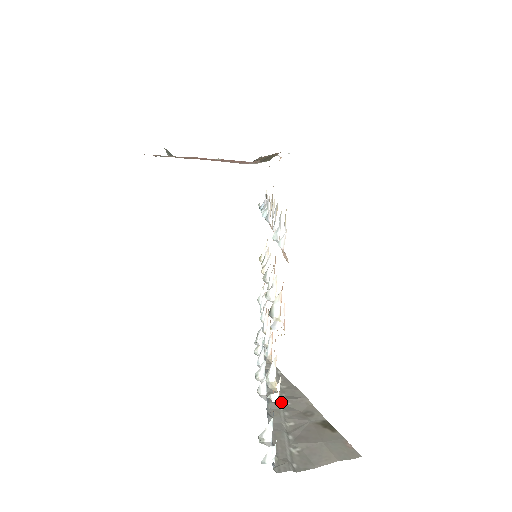
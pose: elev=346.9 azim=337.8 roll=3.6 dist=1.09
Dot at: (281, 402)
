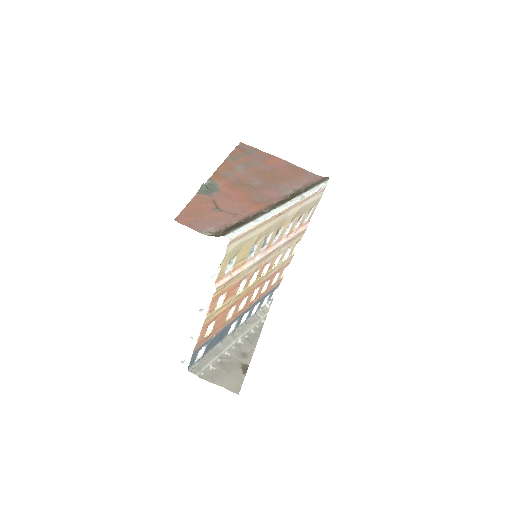
Dot at: (239, 339)
